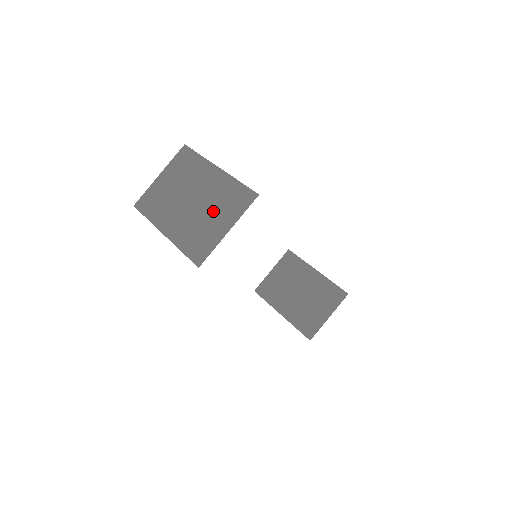
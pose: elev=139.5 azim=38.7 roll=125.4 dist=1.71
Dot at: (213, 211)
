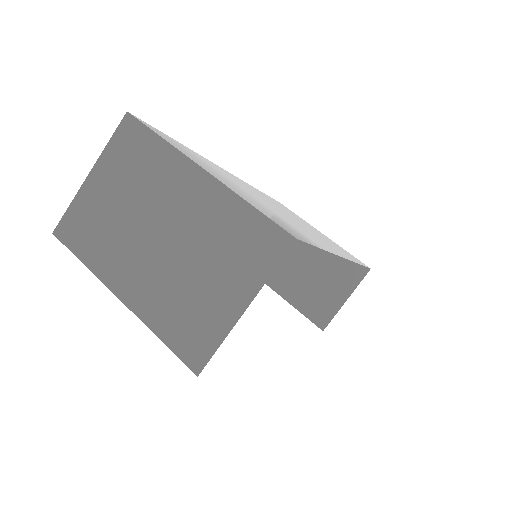
Dot at: (208, 264)
